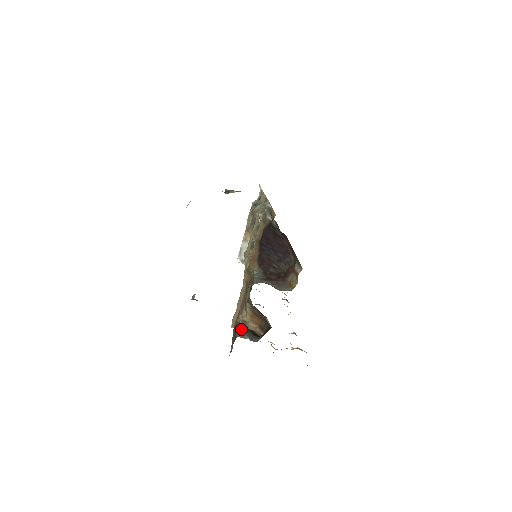
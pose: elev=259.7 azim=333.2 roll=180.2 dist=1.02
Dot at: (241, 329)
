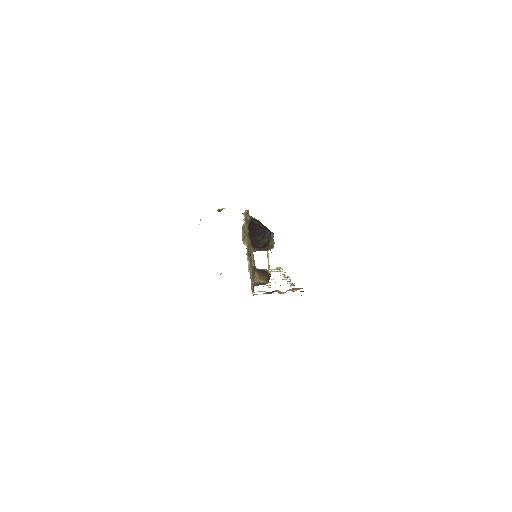
Dot at: (255, 284)
